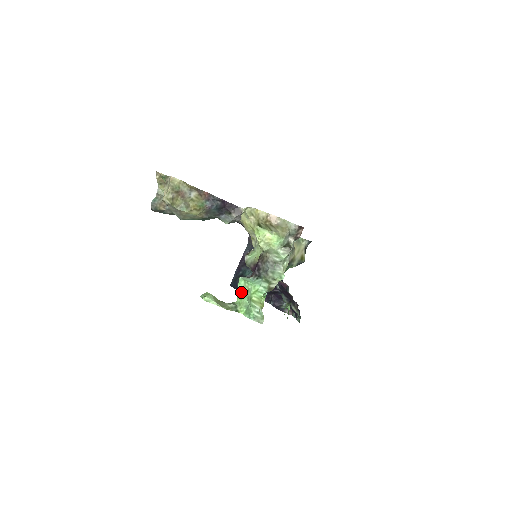
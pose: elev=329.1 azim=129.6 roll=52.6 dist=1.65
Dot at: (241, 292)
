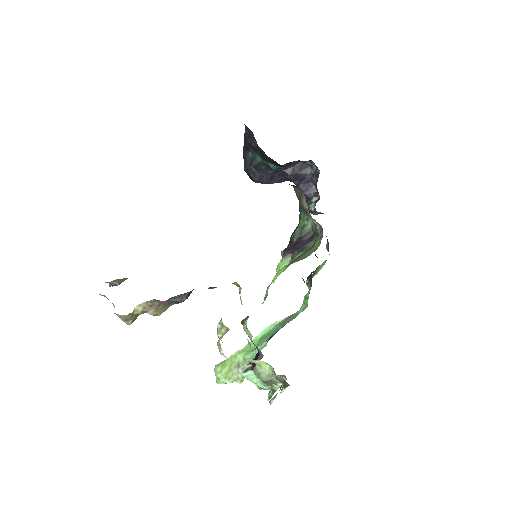
Dot at: occluded
